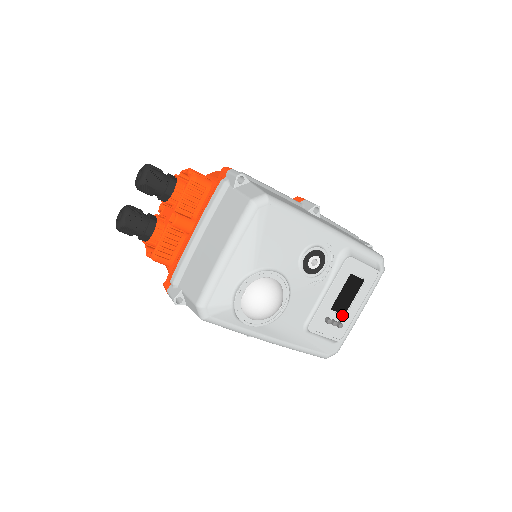
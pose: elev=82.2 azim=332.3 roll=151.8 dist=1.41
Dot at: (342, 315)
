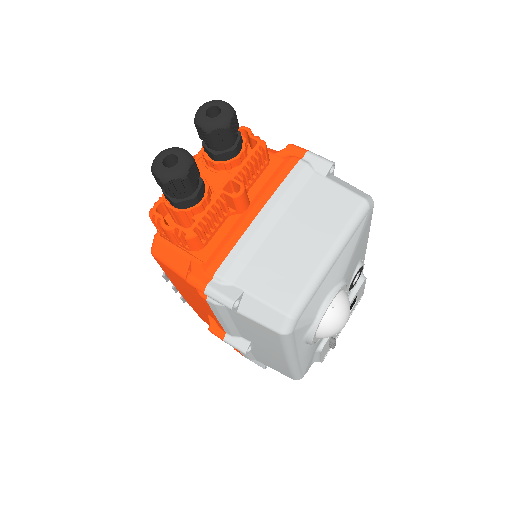
Dot at: (335, 335)
